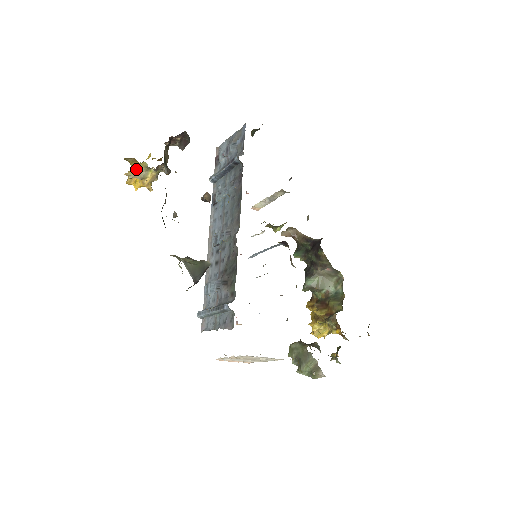
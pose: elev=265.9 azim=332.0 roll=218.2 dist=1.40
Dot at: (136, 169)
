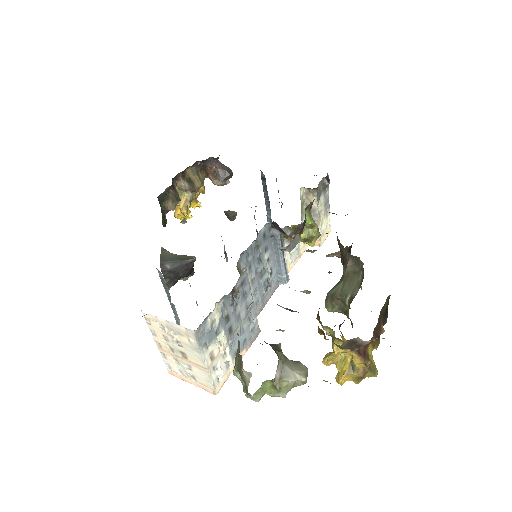
Dot at: occluded
